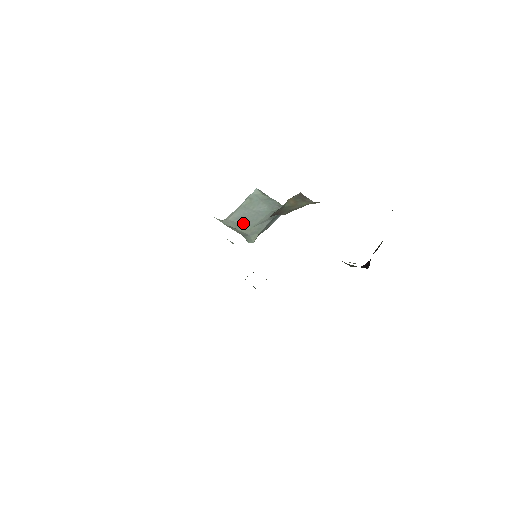
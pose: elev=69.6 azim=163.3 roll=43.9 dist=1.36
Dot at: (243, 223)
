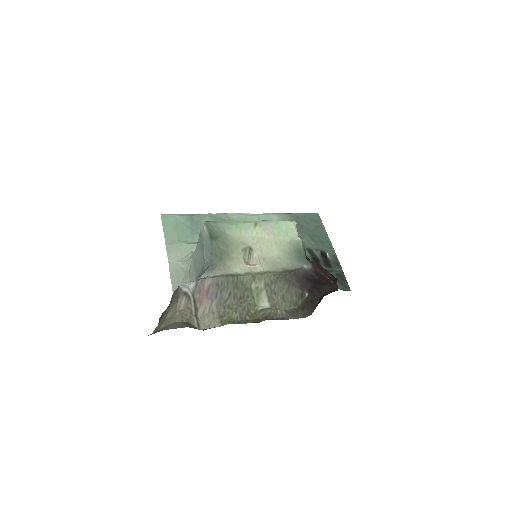
Dot at: (195, 269)
